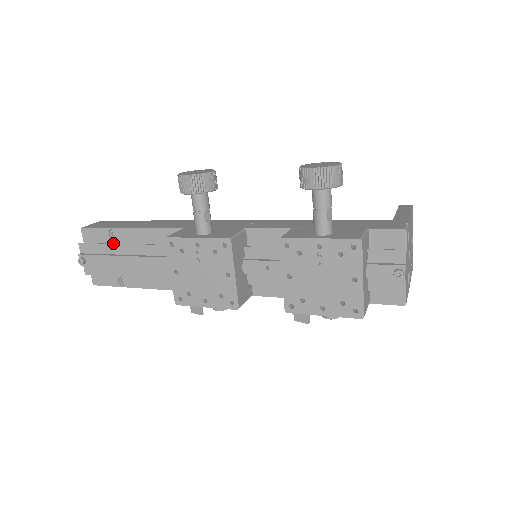
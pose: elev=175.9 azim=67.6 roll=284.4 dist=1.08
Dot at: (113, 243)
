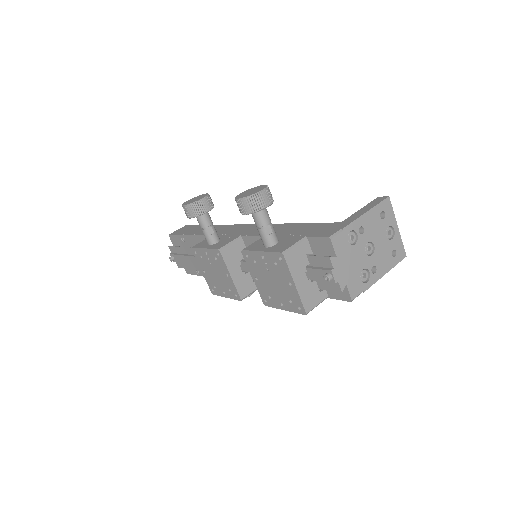
Dot at: (185, 245)
